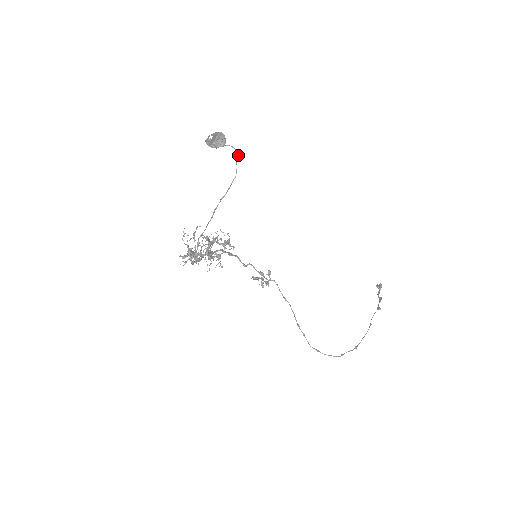
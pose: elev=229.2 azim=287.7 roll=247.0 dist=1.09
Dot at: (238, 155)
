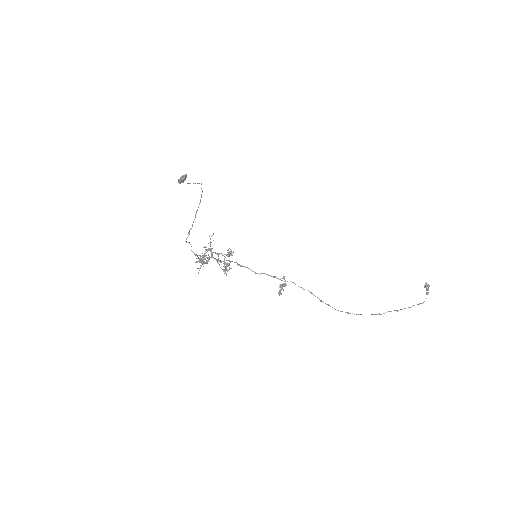
Dot at: (201, 184)
